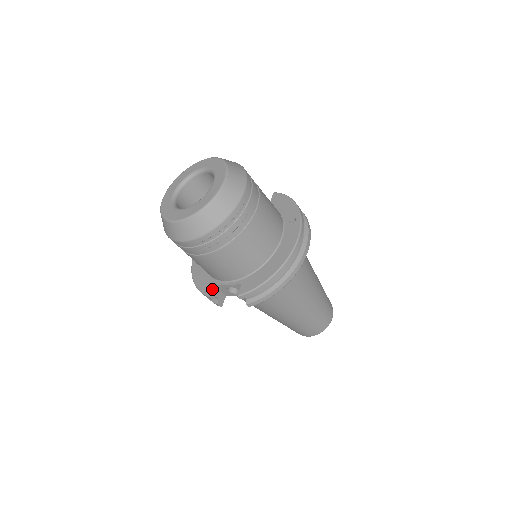
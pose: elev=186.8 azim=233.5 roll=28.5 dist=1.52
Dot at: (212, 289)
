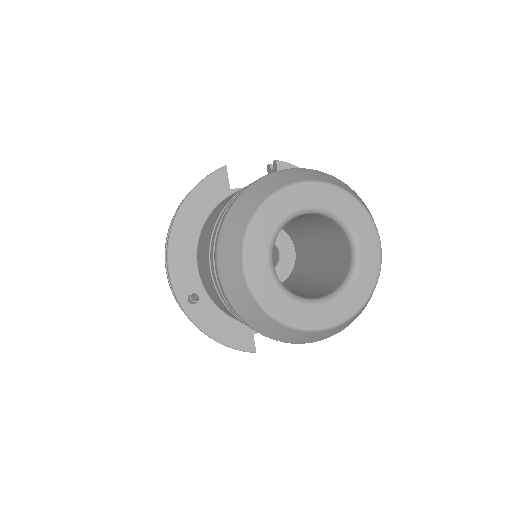
Dot at: occluded
